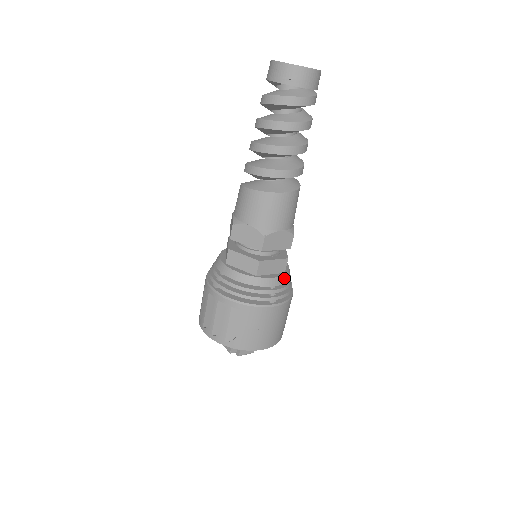
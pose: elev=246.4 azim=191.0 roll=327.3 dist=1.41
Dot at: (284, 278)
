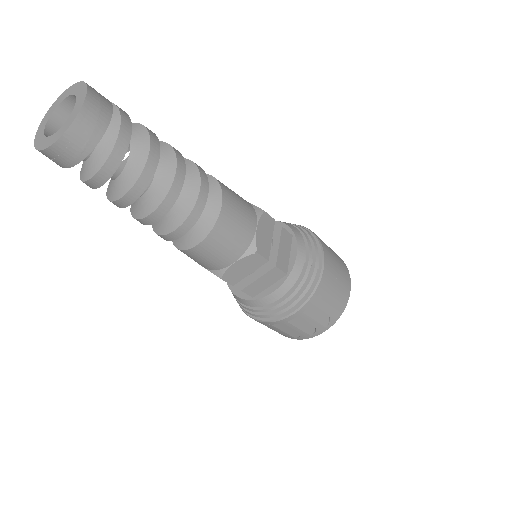
Dot at: (299, 240)
